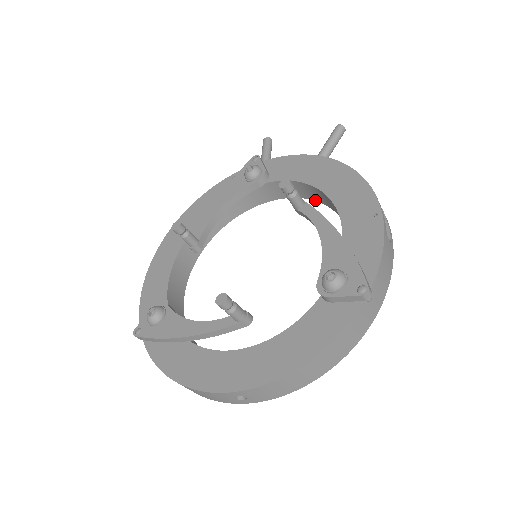
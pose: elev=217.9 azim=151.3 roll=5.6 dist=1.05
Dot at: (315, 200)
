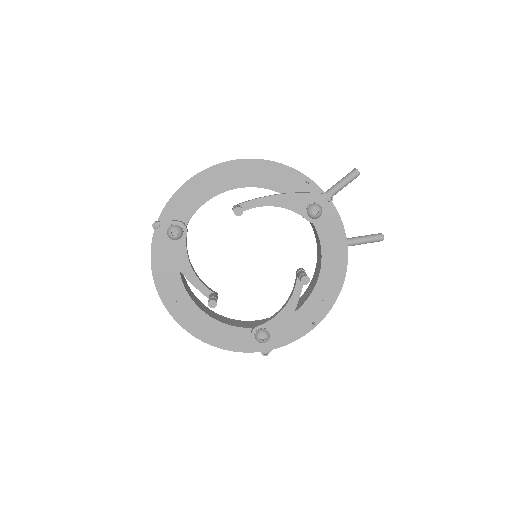
Dot at: (318, 253)
